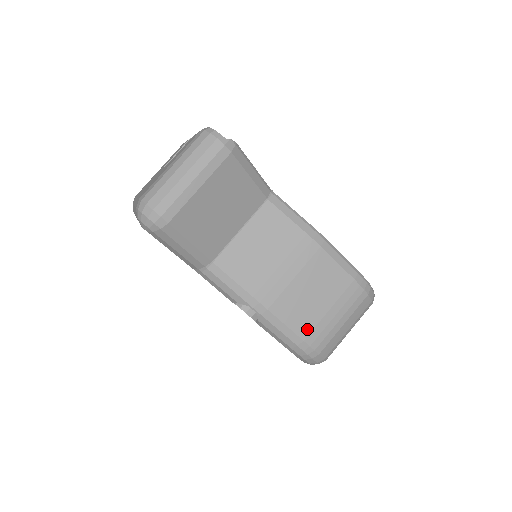
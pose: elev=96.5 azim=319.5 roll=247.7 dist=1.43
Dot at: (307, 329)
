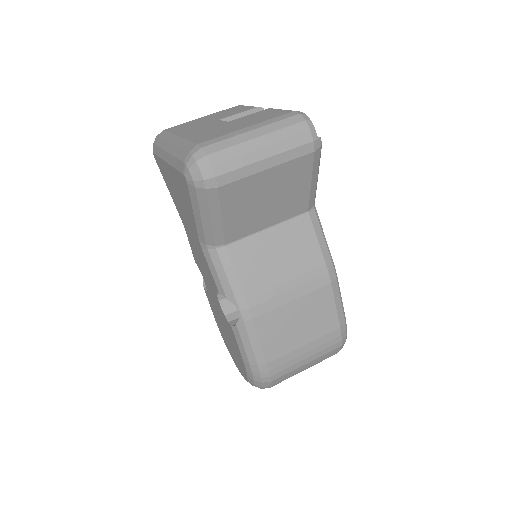
Dot at: (276, 354)
